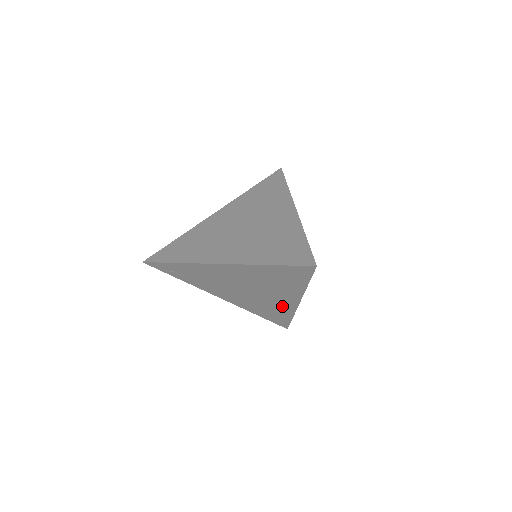
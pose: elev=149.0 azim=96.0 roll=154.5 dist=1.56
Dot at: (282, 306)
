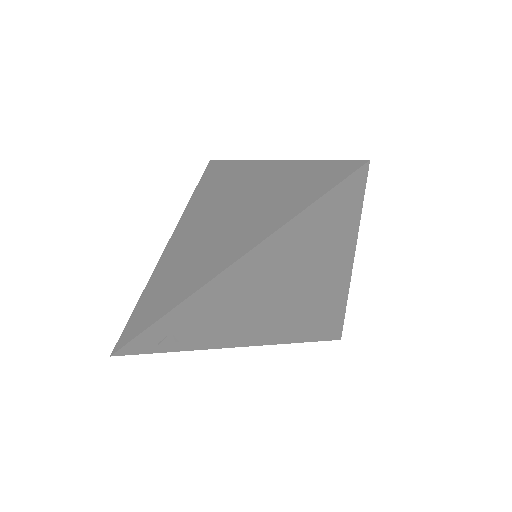
Dot at: (329, 296)
